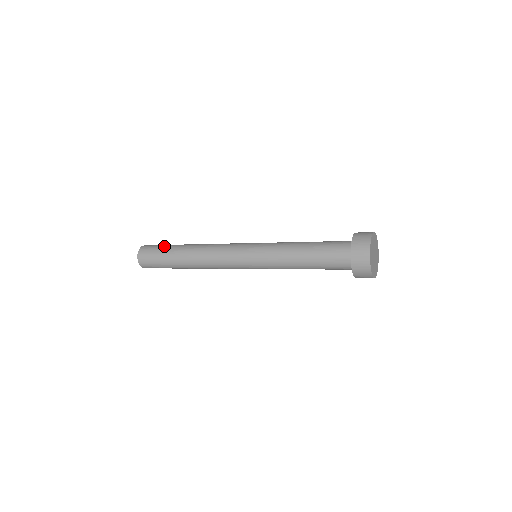
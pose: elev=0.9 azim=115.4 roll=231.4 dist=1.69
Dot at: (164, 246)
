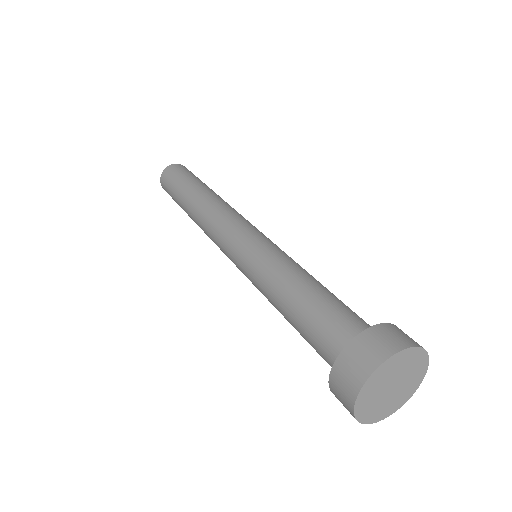
Dot at: (174, 188)
